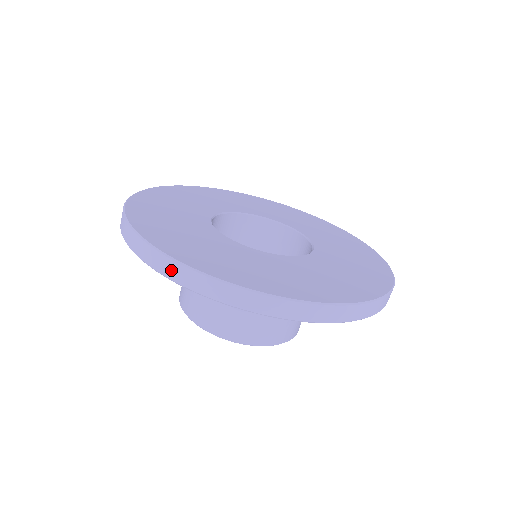
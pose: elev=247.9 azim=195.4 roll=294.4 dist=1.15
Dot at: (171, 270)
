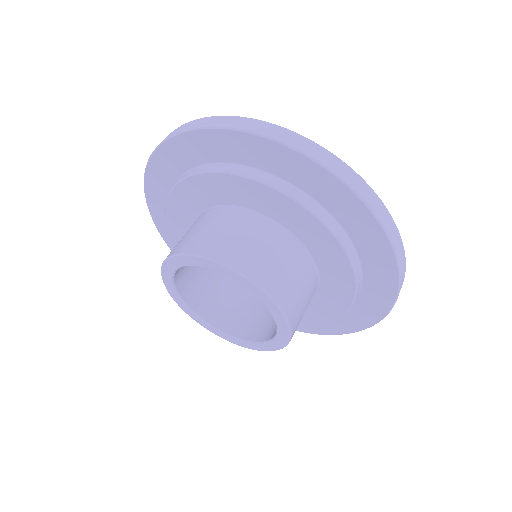
Dot at: (229, 121)
